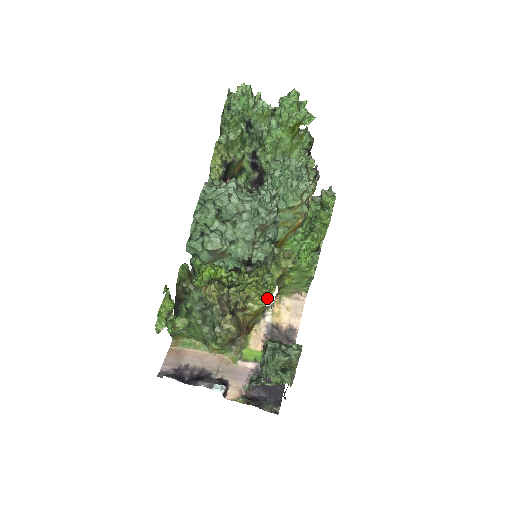
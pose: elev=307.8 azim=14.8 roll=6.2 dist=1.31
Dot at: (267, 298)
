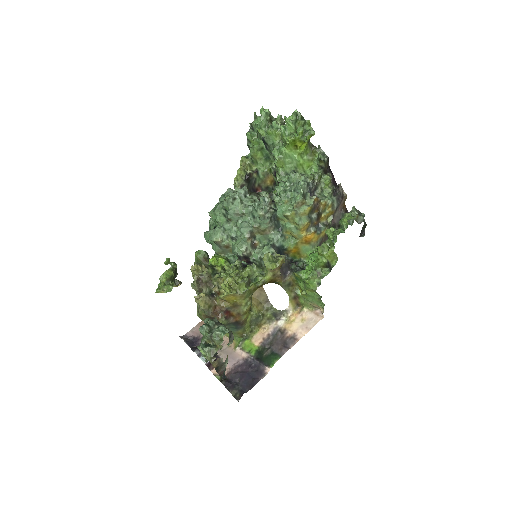
Dot at: (242, 290)
